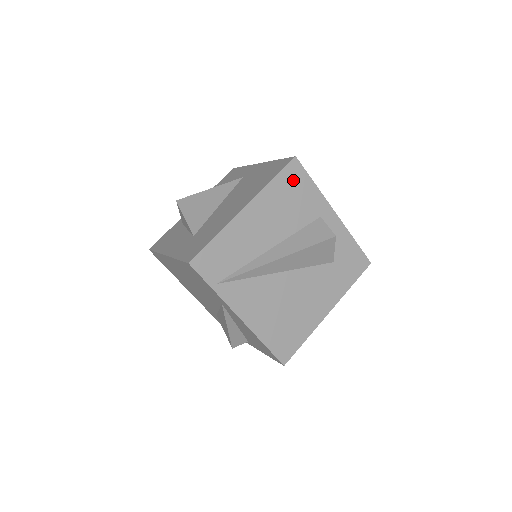
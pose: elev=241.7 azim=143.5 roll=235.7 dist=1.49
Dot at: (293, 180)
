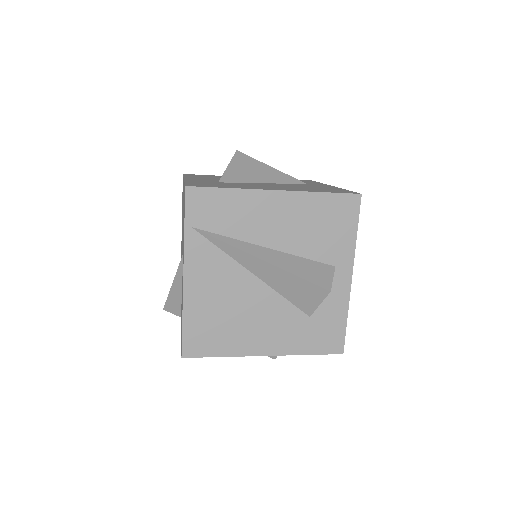
Dot at: (340, 211)
